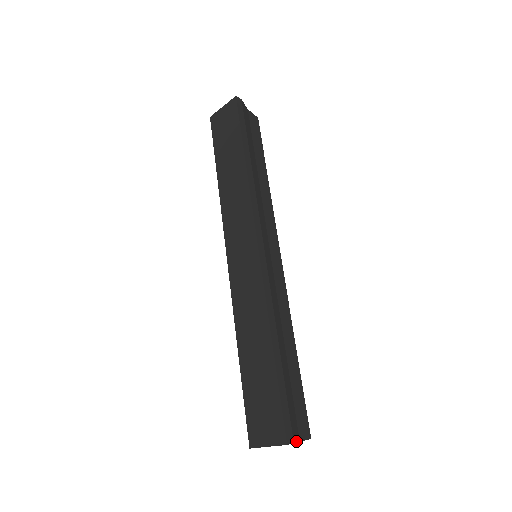
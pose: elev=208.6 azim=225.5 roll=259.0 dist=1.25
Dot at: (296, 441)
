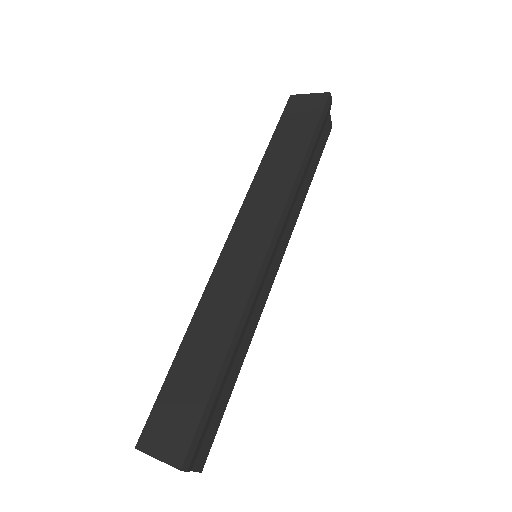
Dot at: (189, 470)
